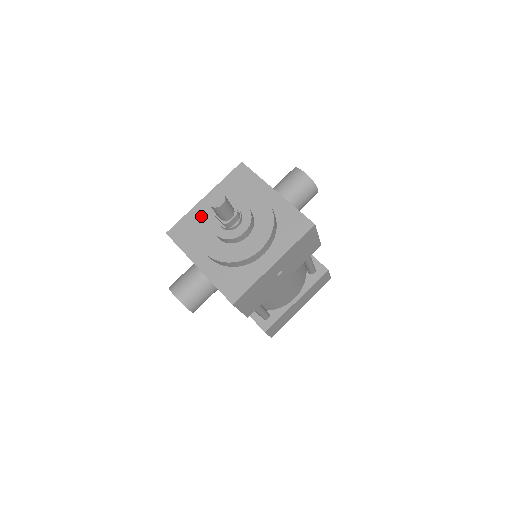
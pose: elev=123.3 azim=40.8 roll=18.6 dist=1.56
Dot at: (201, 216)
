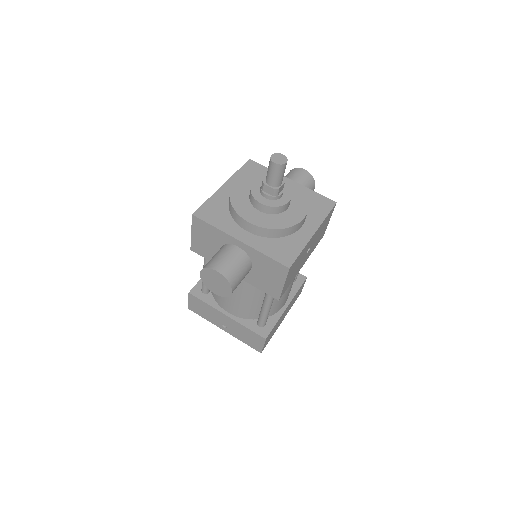
Dot at: (234, 194)
